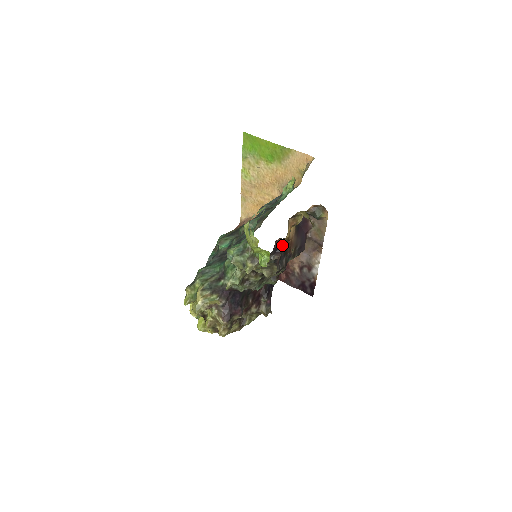
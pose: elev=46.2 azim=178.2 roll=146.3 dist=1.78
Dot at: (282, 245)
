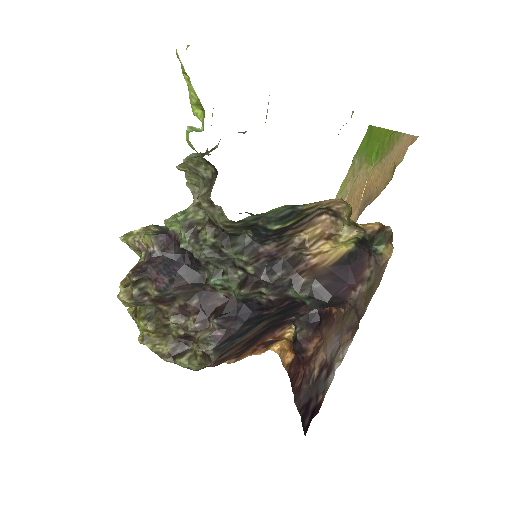
Dot at: (322, 316)
